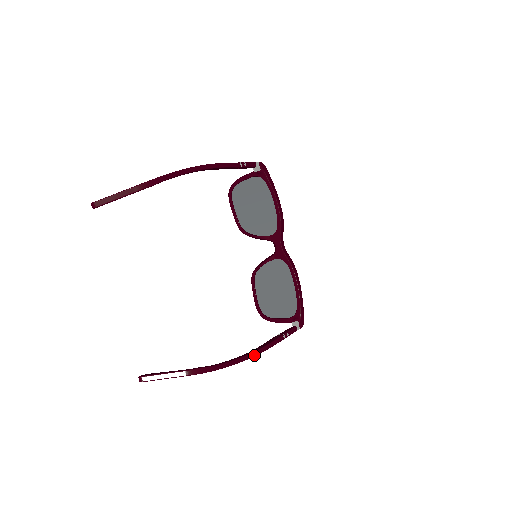
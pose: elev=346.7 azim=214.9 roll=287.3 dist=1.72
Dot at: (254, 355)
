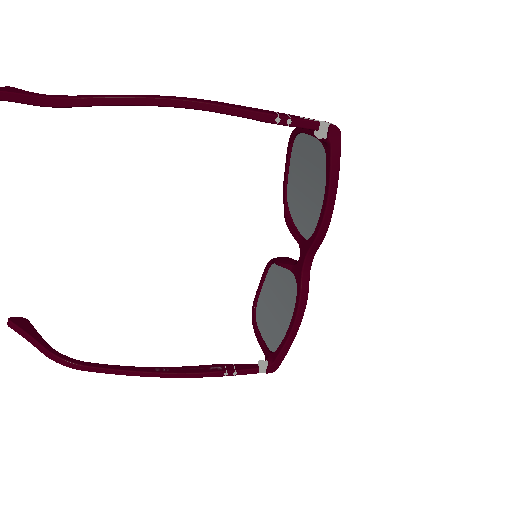
Dot at: (158, 376)
